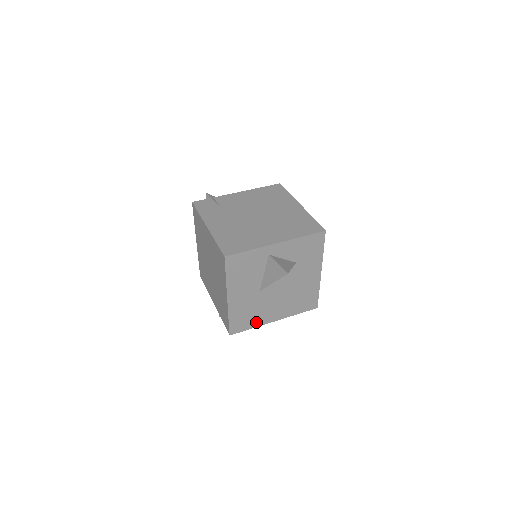
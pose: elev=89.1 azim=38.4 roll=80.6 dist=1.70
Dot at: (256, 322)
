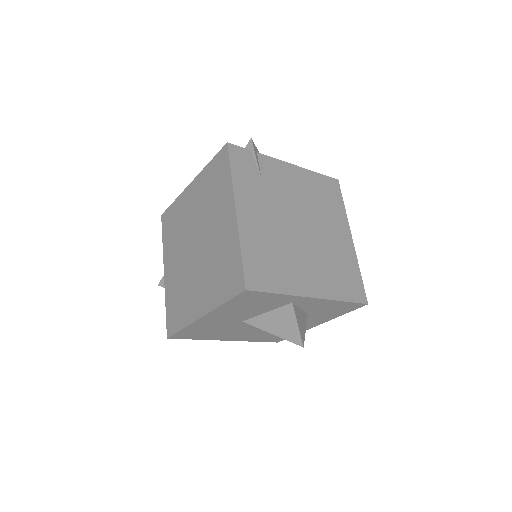
Dot at: (208, 337)
